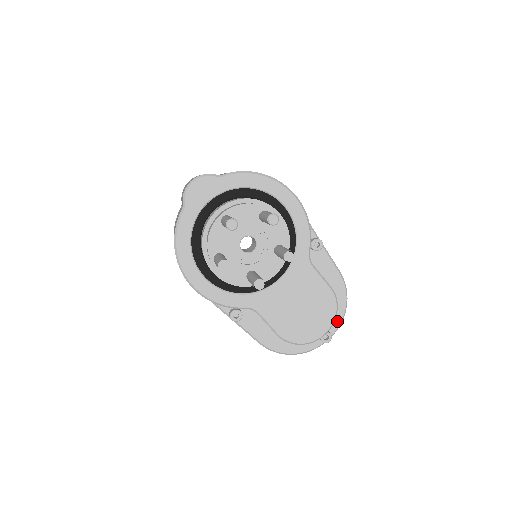
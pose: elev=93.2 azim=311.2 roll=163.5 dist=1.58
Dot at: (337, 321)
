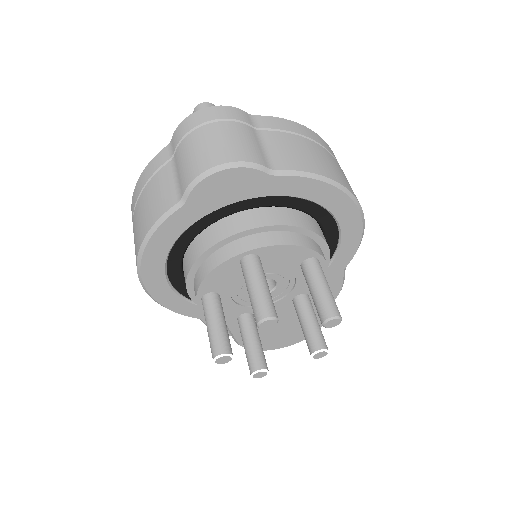
Dot at: occluded
